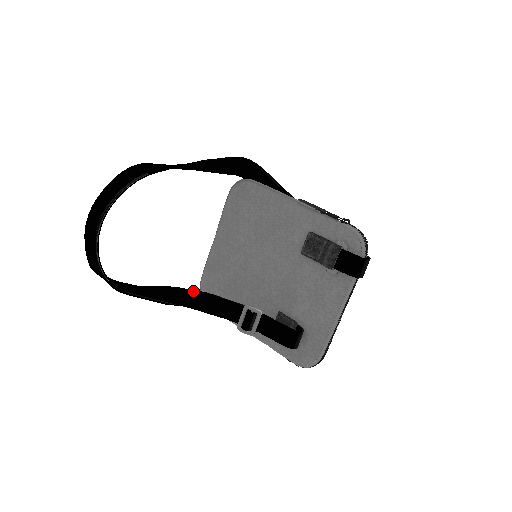
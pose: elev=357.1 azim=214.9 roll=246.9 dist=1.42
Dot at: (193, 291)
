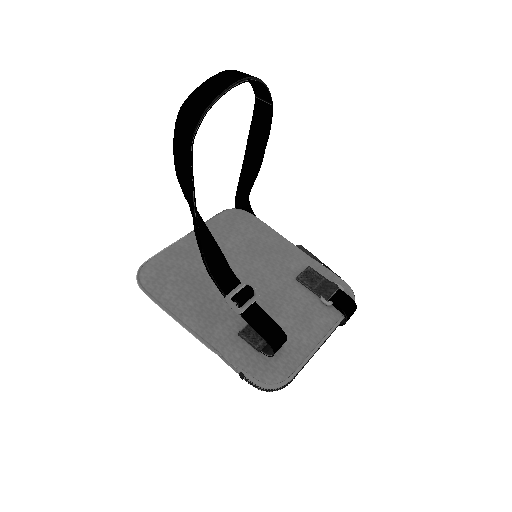
Dot at: (208, 229)
